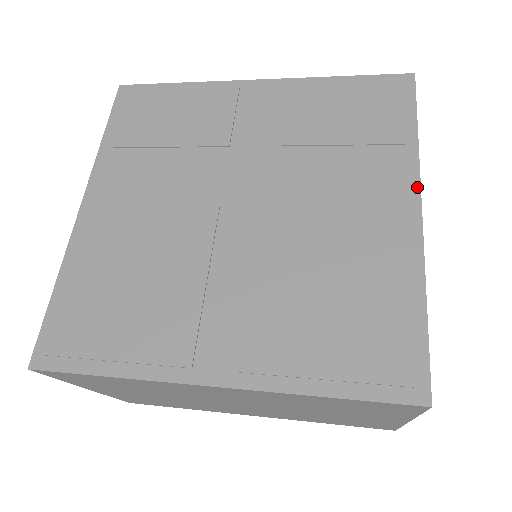
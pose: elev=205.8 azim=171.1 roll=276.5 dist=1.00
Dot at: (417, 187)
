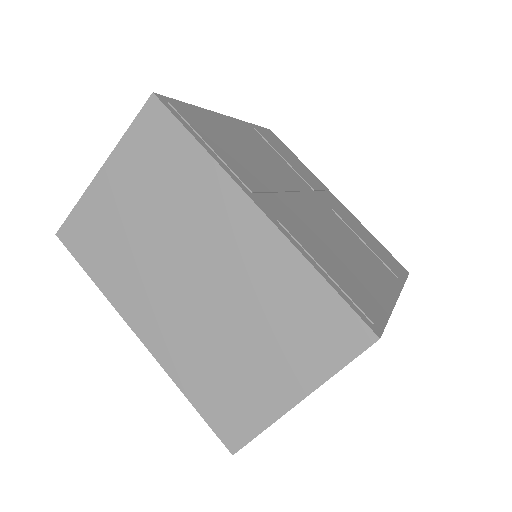
Dot at: (399, 291)
